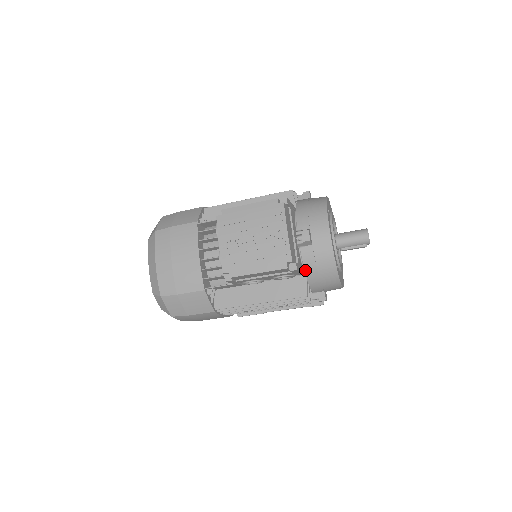
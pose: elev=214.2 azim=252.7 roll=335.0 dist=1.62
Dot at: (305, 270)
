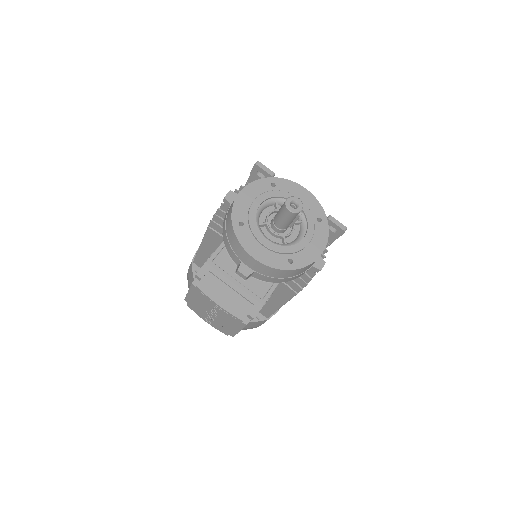
Dot at: (274, 282)
